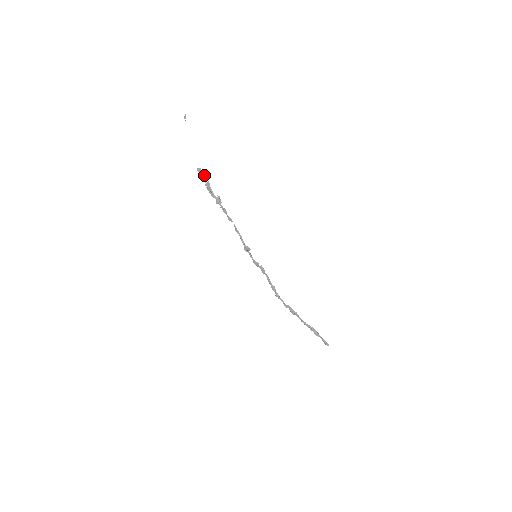
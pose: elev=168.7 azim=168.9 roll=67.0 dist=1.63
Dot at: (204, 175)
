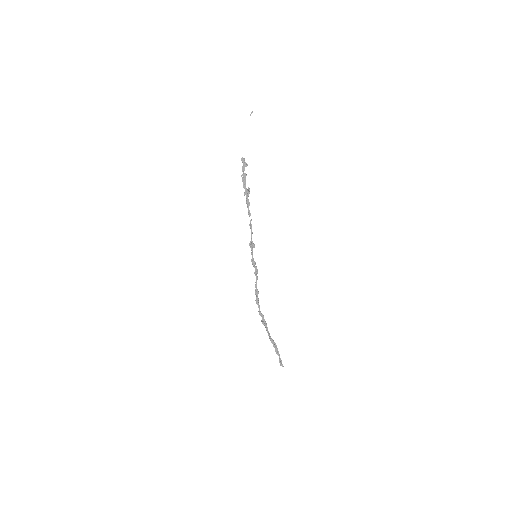
Dot at: (245, 166)
